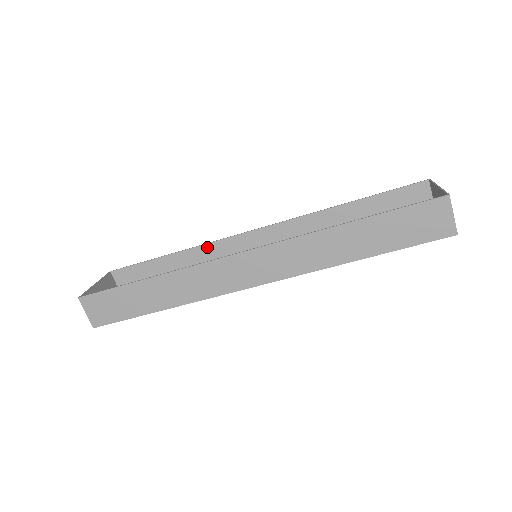
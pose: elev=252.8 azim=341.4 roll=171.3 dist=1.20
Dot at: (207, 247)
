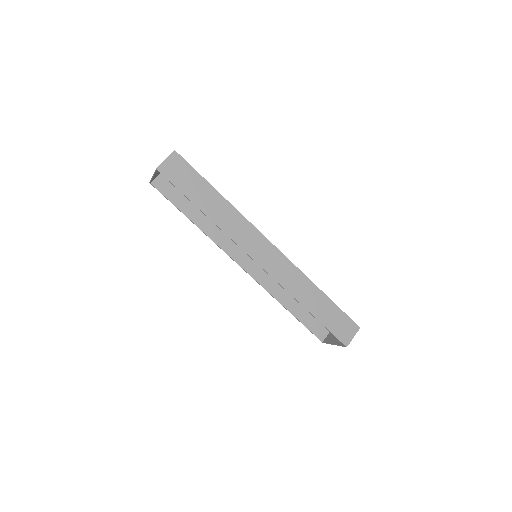
Dot at: occluded
